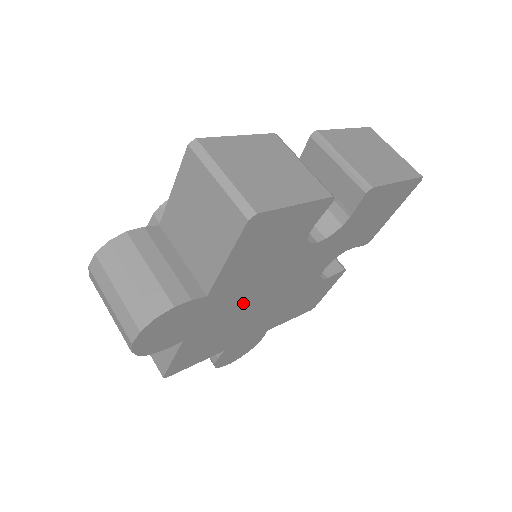
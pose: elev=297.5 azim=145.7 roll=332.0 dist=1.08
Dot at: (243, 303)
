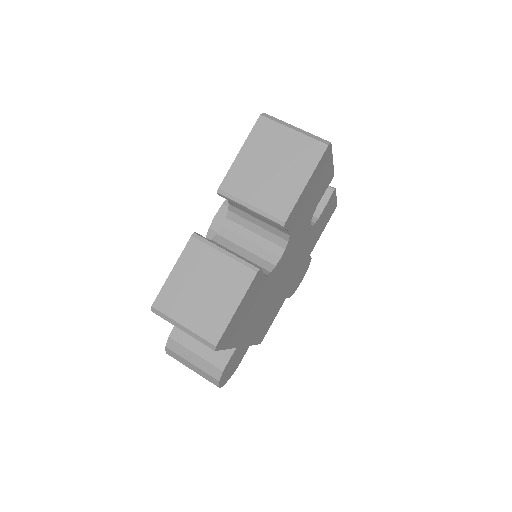
Dot at: (267, 306)
